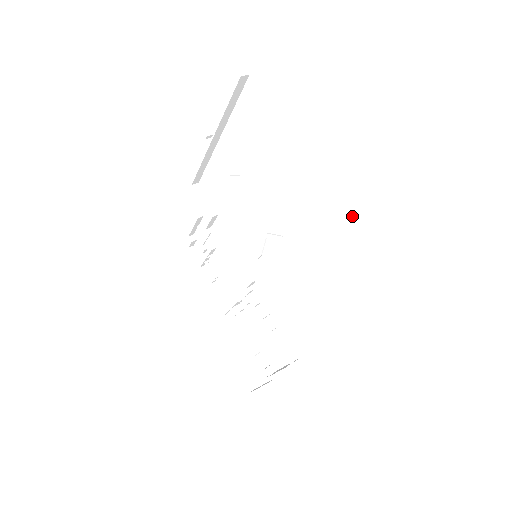
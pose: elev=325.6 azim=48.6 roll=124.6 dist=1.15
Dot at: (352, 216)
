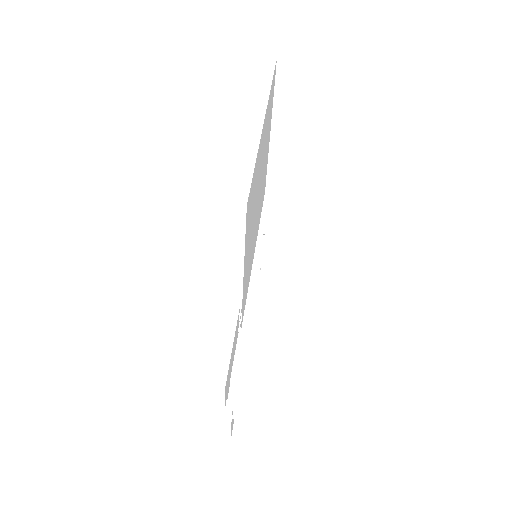
Dot at: occluded
